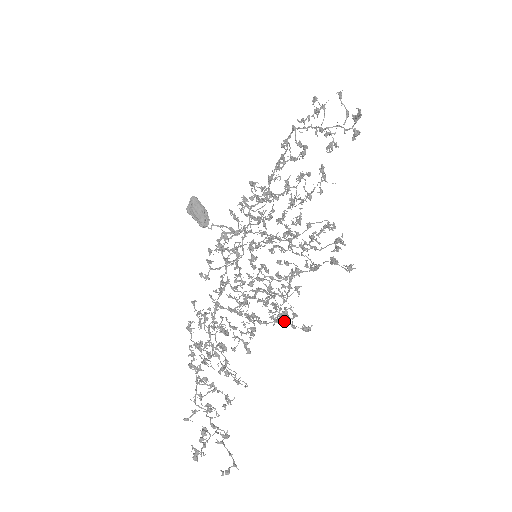
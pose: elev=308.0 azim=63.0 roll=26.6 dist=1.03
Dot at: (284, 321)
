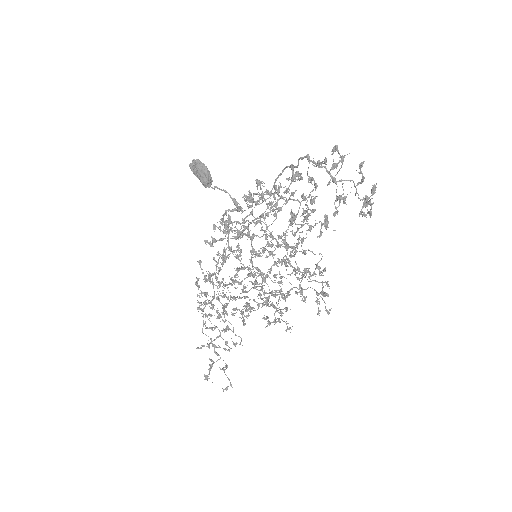
Dot at: (273, 322)
